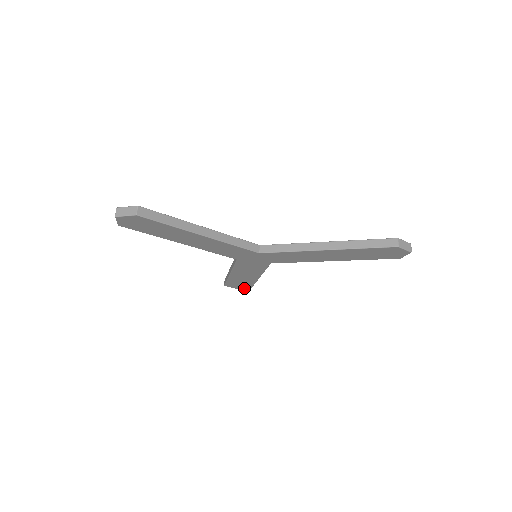
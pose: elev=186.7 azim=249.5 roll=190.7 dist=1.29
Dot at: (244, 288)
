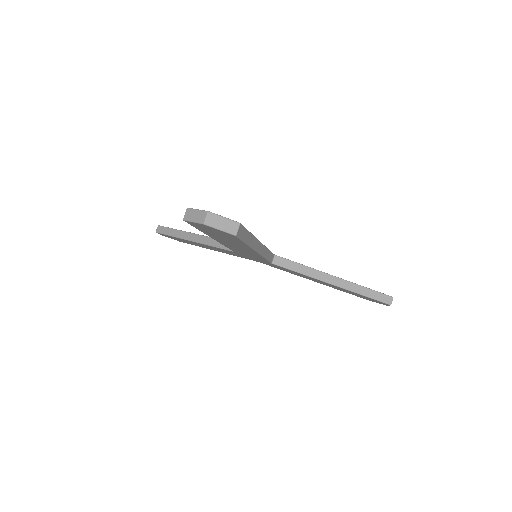
Dot at: occluded
